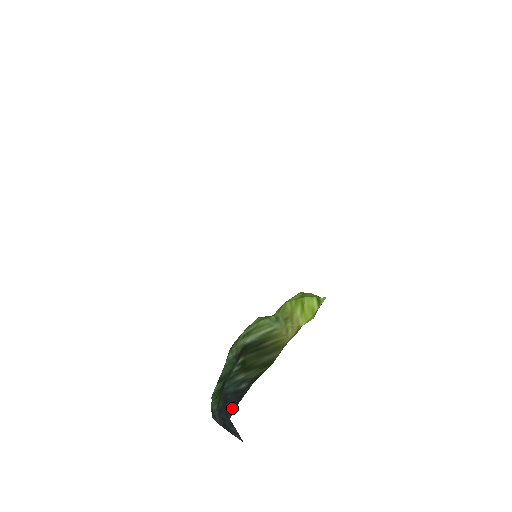
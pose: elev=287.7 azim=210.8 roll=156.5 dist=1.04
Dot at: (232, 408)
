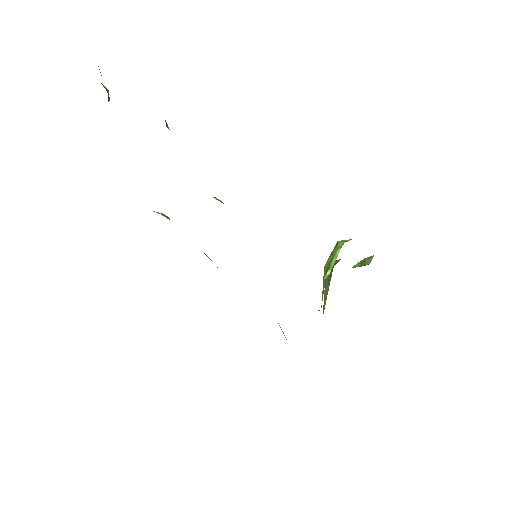
Dot at: occluded
